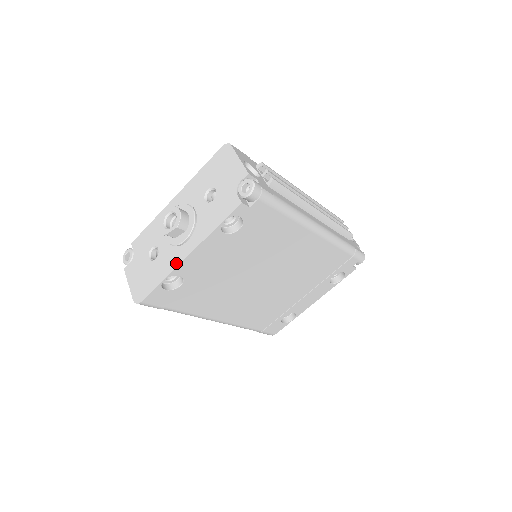
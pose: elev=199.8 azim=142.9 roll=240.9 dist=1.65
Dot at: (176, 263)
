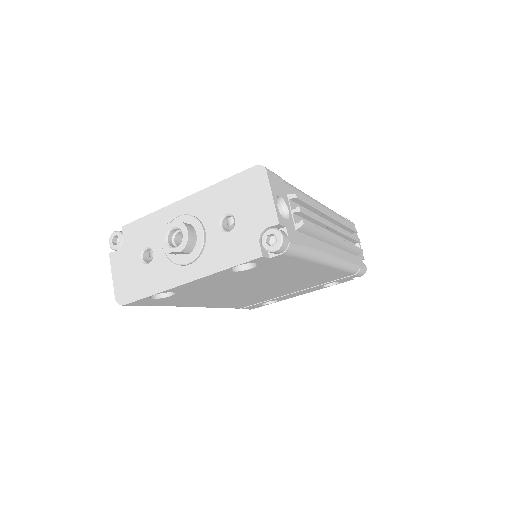
Dot at: (171, 284)
